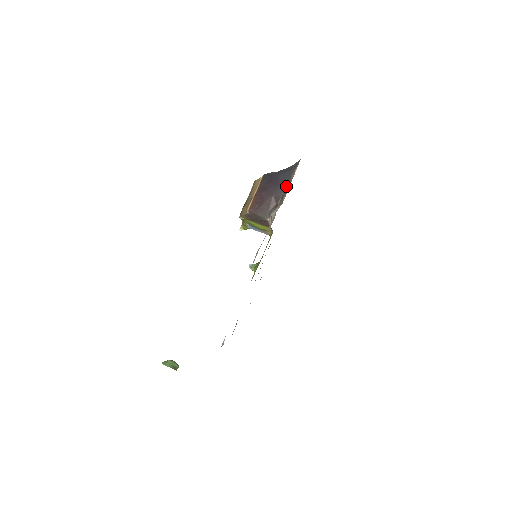
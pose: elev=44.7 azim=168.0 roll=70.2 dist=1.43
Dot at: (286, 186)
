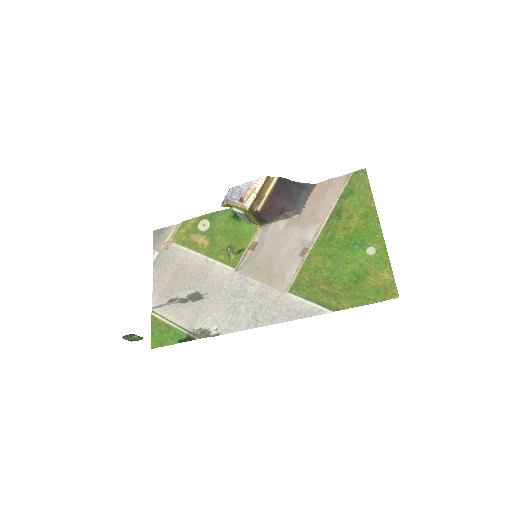
Dot at: (301, 205)
